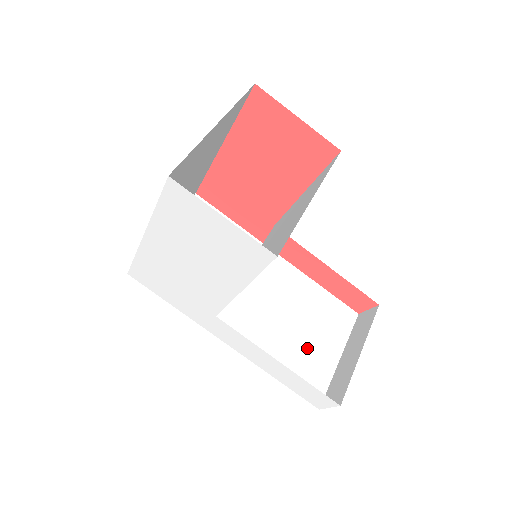
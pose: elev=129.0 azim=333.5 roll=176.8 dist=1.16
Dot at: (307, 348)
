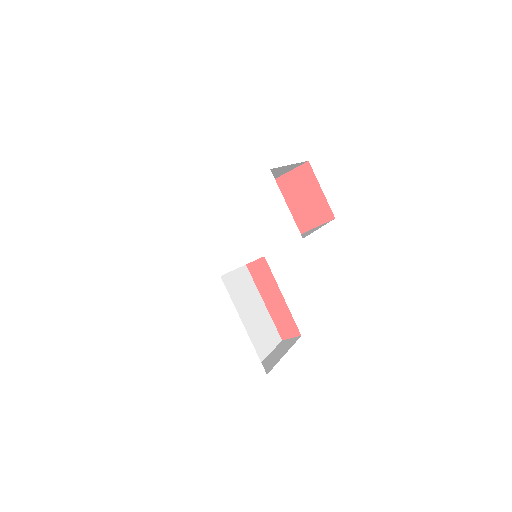
Dot at: (250, 339)
